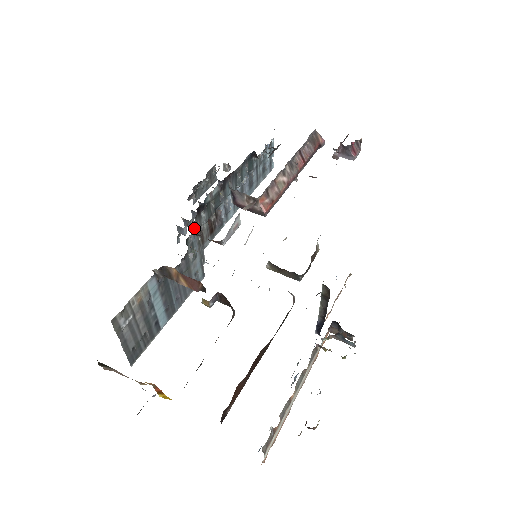
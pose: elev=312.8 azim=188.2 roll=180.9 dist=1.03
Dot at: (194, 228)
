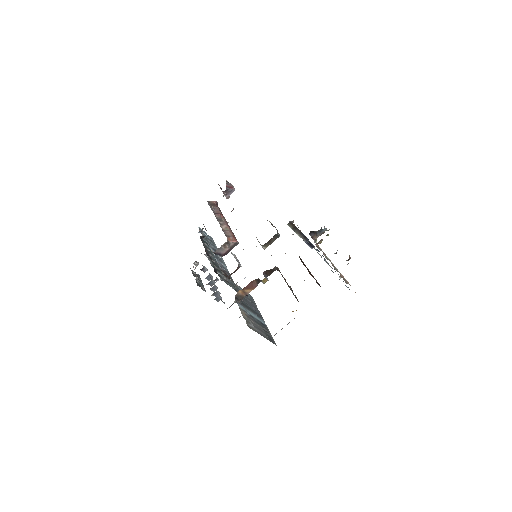
Dot at: occluded
